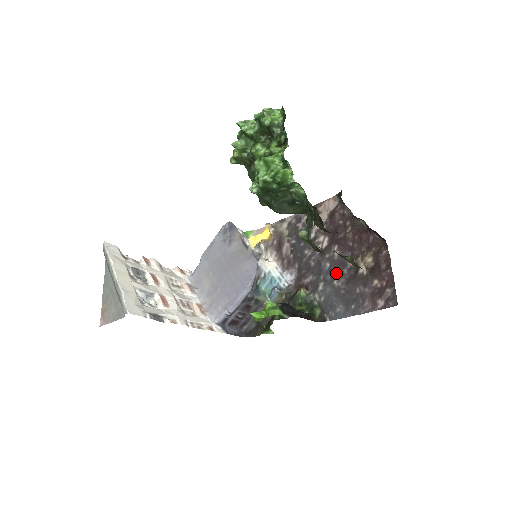
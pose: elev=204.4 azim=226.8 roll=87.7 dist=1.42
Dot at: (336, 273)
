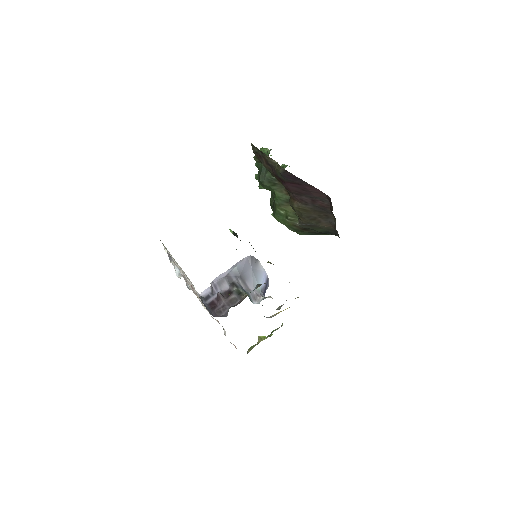
Dot at: occluded
